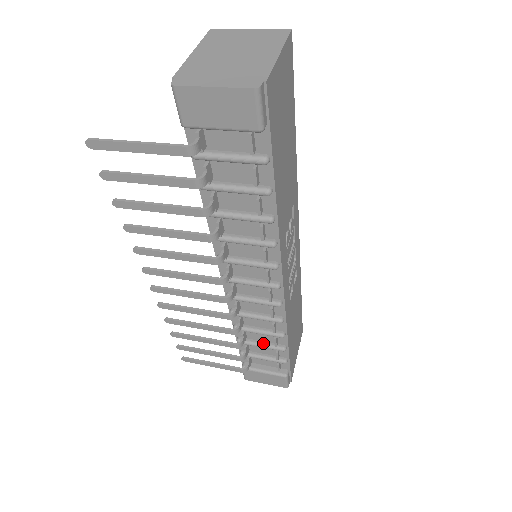
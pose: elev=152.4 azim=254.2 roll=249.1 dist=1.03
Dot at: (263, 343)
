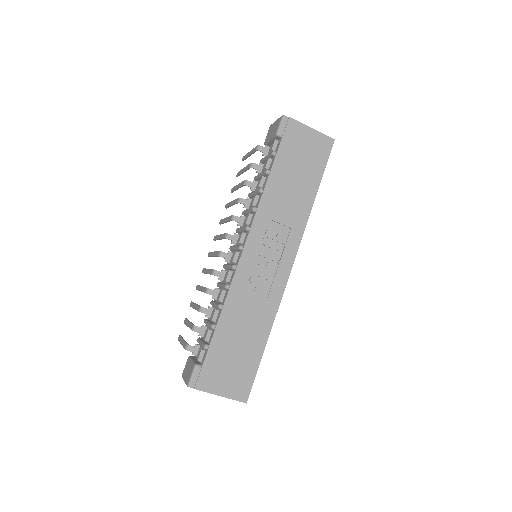
Dot at: (211, 321)
